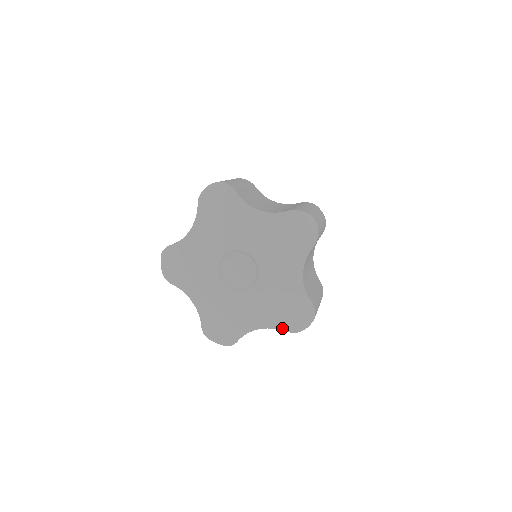
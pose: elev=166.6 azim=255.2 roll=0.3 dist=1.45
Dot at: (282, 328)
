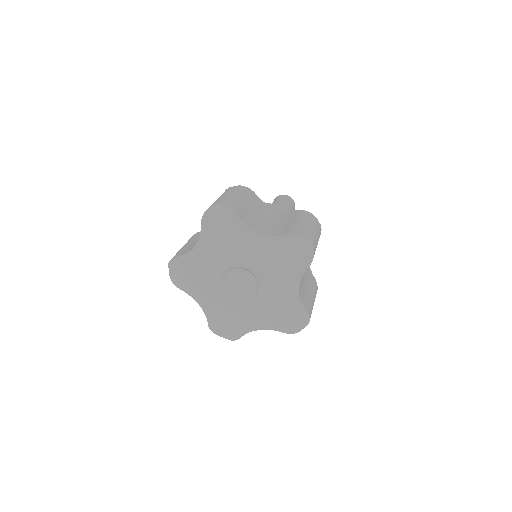
Dot at: (280, 330)
